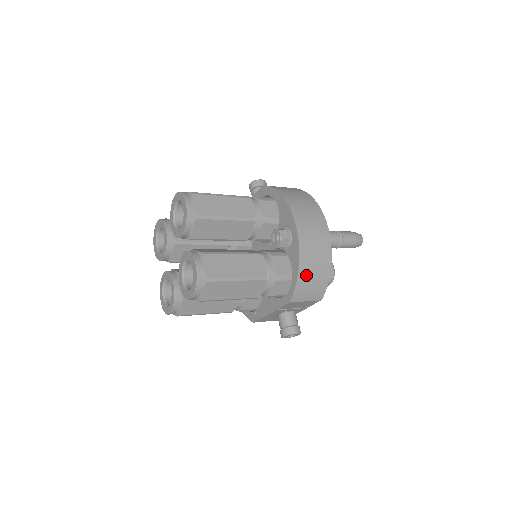
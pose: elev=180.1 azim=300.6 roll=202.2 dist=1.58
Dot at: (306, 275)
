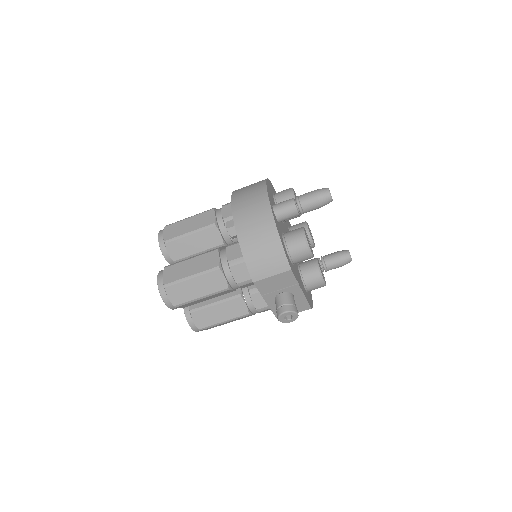
Dot at: (252, 250)
